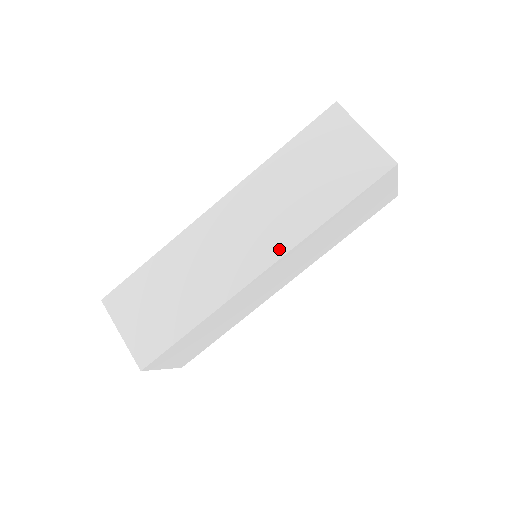
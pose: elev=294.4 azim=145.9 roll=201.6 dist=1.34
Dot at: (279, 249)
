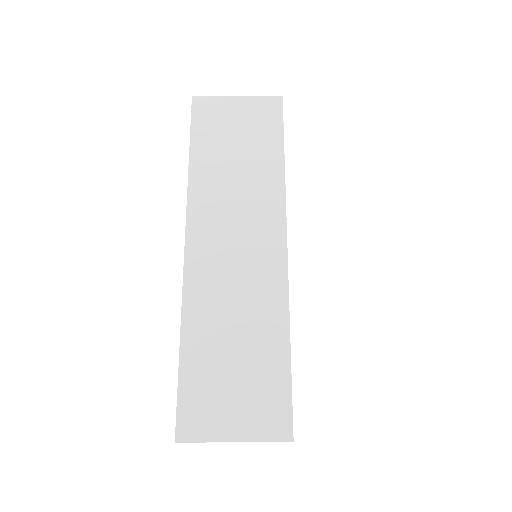
Dot at: (277, 219)
